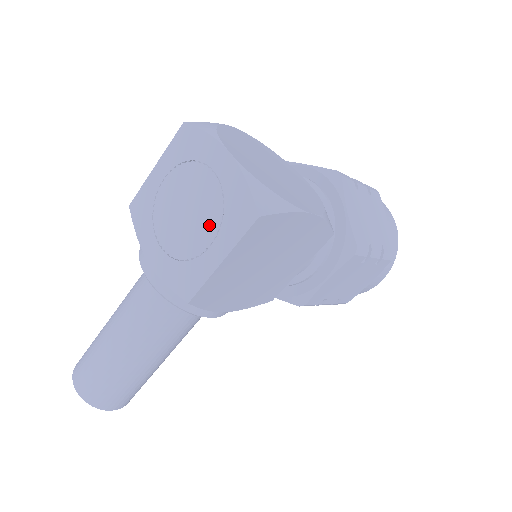
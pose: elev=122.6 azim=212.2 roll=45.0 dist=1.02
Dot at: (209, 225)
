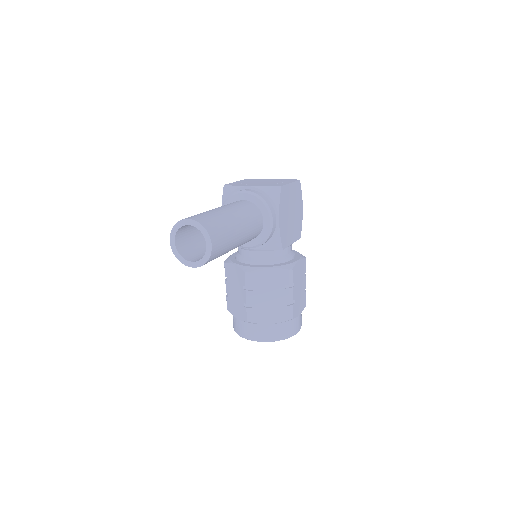
Dot at: occluded
